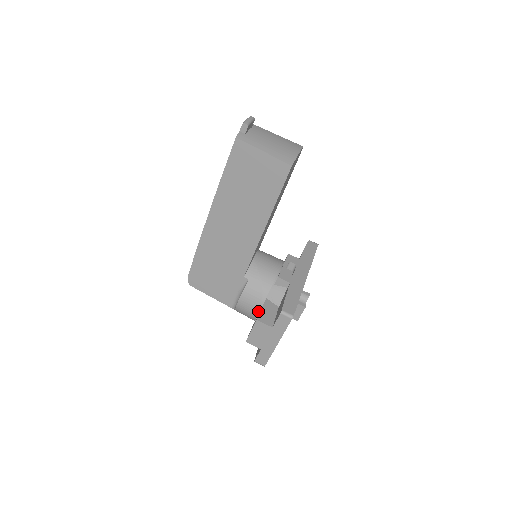
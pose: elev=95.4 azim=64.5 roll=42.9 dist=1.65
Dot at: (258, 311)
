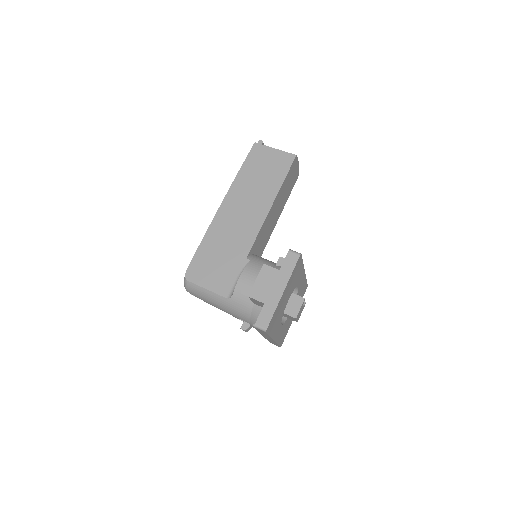
Dot at: occluded
